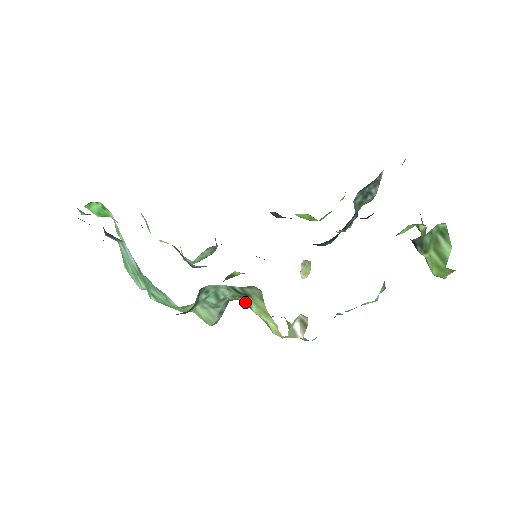
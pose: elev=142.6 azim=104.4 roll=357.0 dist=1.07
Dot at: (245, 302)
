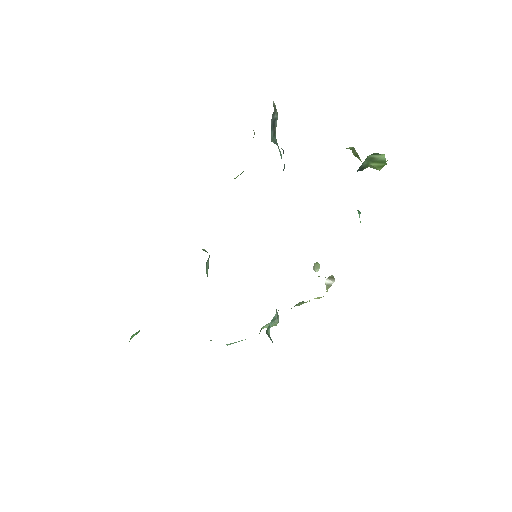
Dot at: occluded
